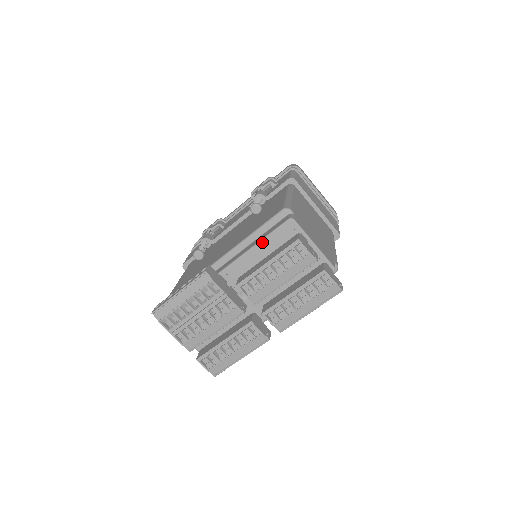
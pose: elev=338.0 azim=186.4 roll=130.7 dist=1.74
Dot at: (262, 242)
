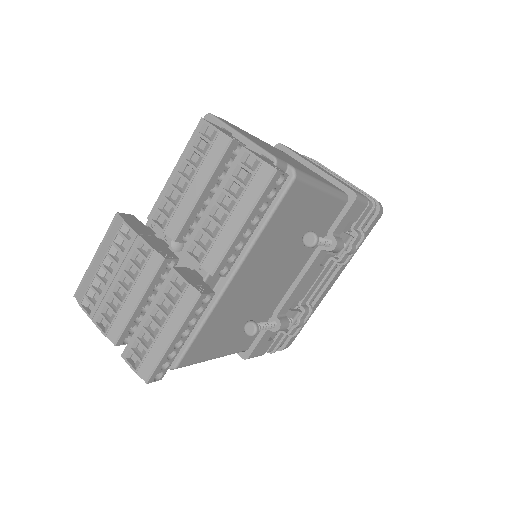
Dot at: occluded
